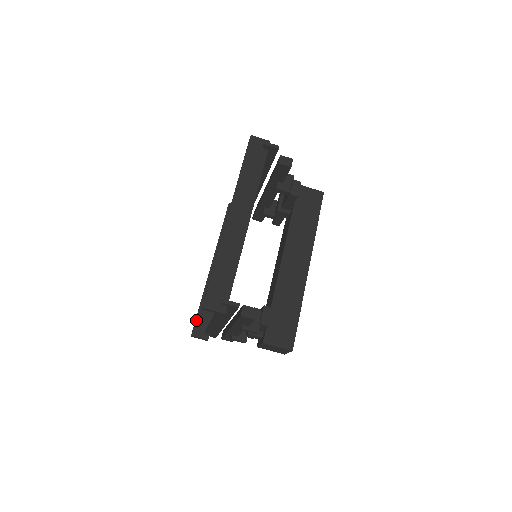
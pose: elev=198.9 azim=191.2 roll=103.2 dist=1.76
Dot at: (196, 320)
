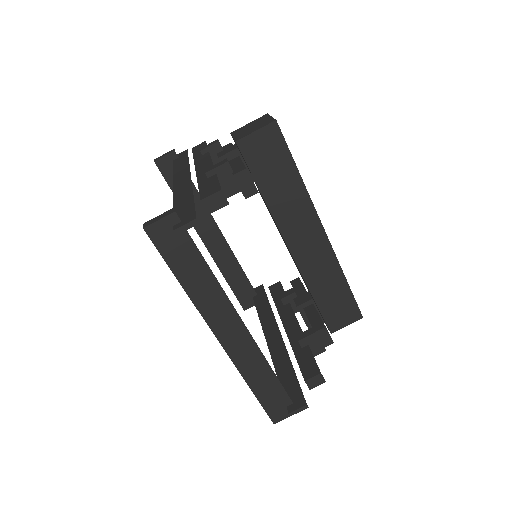
Dot at: (236, 297)
